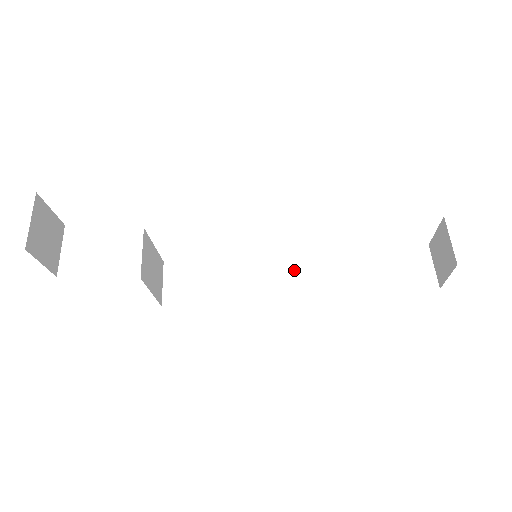
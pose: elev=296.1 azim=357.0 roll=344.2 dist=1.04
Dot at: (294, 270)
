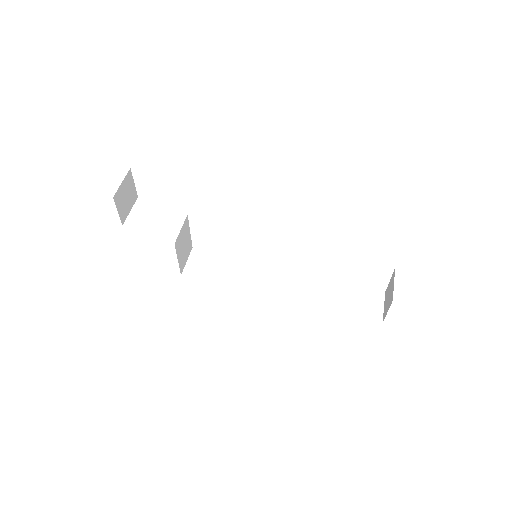
Dot at: (282, 280)
